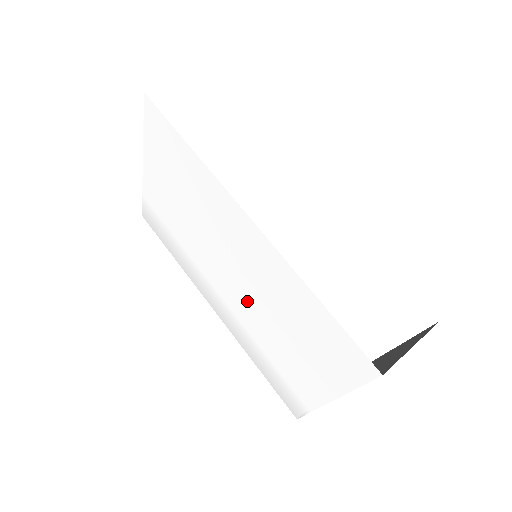
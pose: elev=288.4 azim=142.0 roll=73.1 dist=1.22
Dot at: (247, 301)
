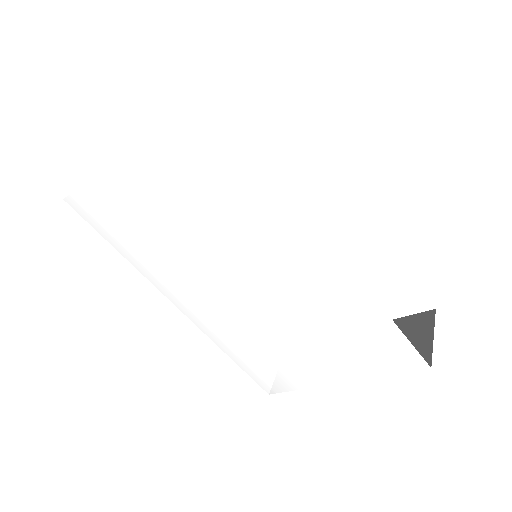
Dot at: (260, 307)
